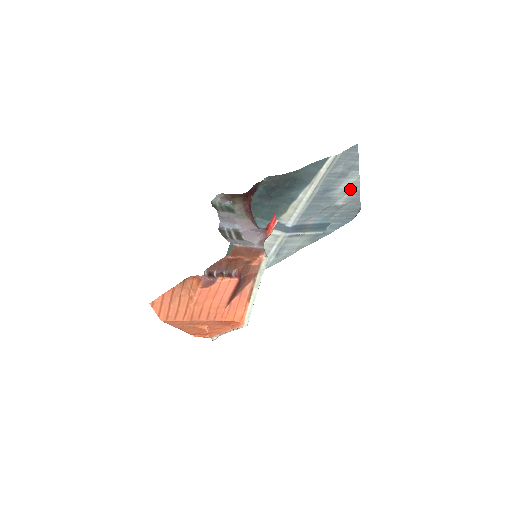
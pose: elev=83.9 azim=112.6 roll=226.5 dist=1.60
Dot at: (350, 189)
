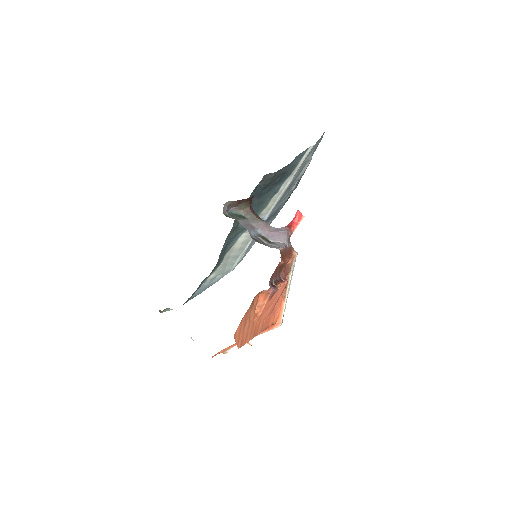
Dot at: occluded
